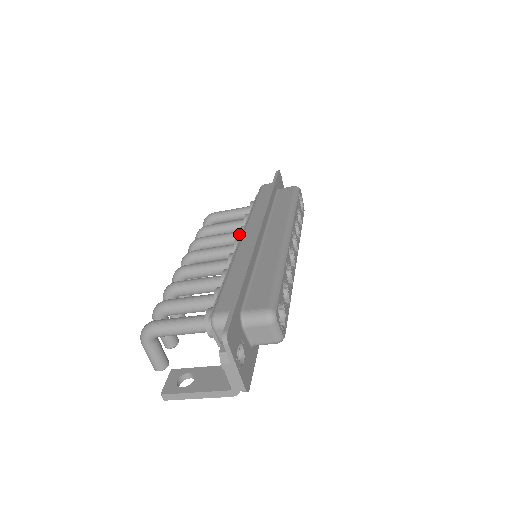
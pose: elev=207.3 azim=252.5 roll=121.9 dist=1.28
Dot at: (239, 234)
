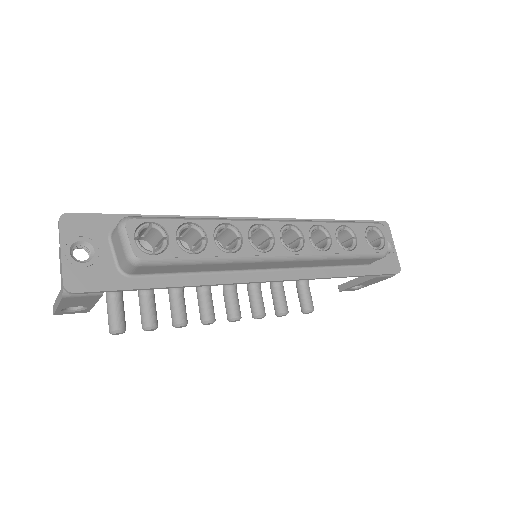
Dot at: occluded
